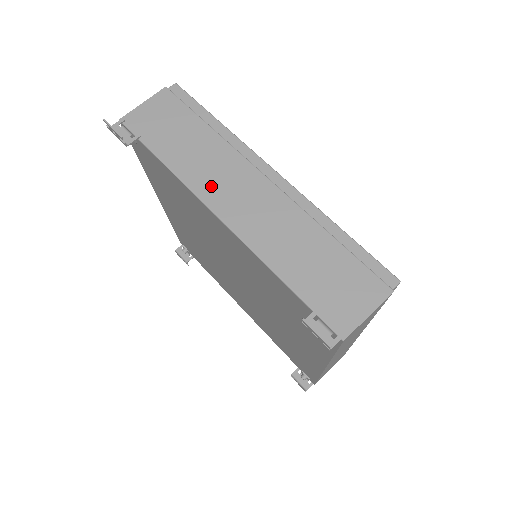
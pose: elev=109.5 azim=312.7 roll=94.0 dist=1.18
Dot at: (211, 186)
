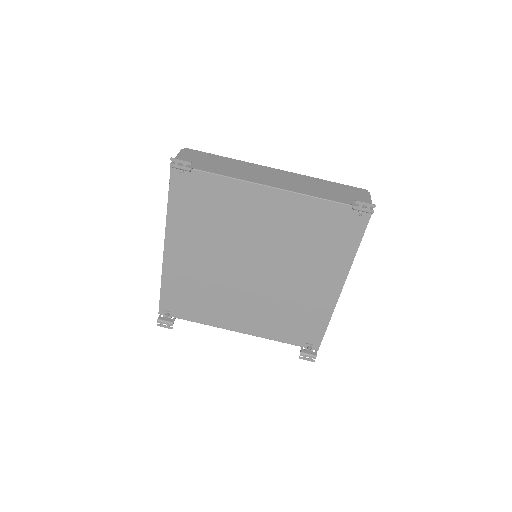
Dot at: (254, 178)
